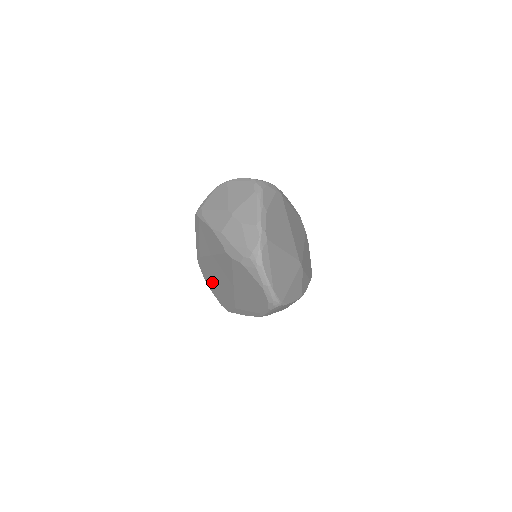
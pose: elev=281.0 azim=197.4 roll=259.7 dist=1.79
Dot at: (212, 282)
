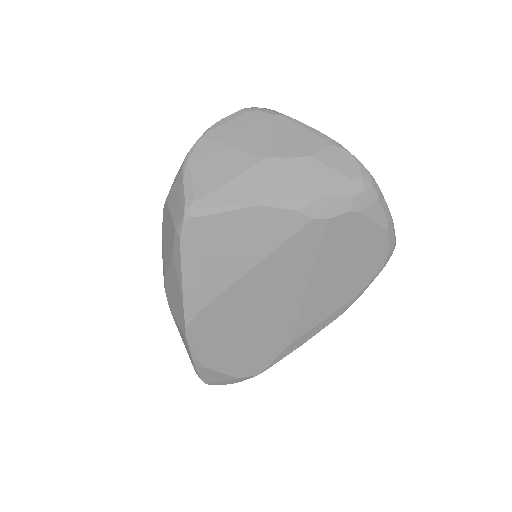
Dot at: (227, 344)
